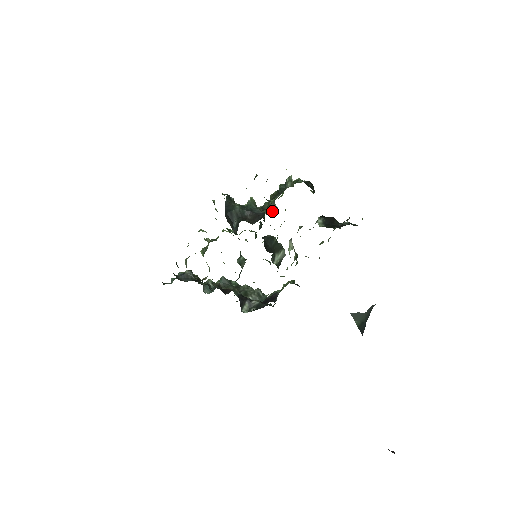
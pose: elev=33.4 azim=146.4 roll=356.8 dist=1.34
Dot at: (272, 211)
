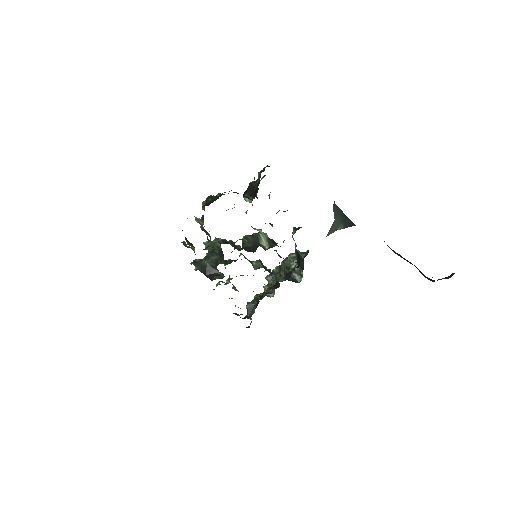
Dot at: (217, 246)
